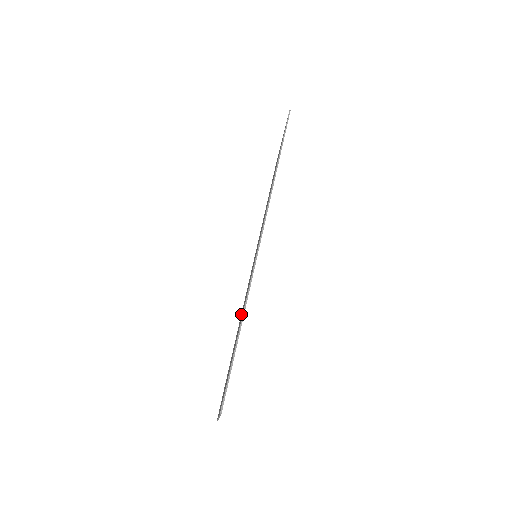
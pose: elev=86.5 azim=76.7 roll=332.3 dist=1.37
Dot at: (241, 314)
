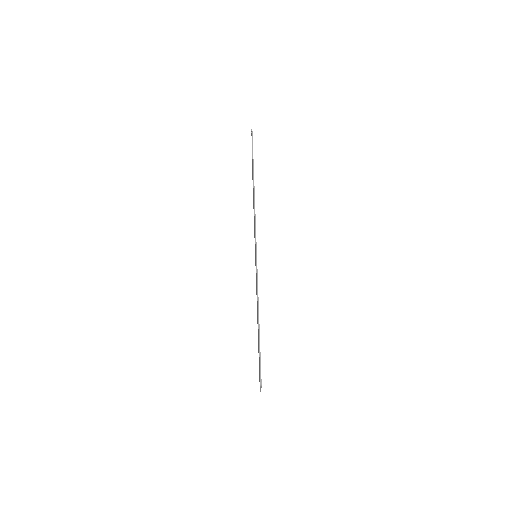
Dot at: occluded
